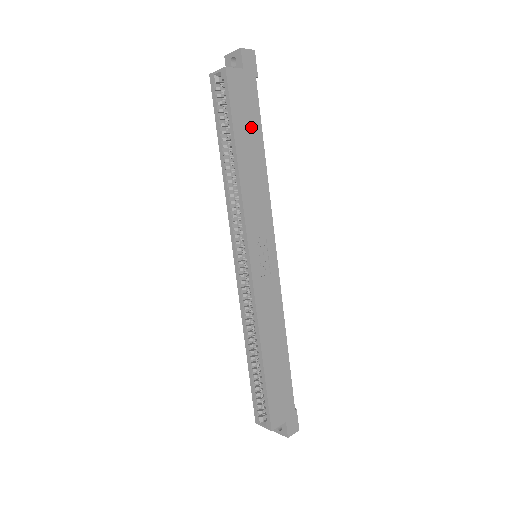
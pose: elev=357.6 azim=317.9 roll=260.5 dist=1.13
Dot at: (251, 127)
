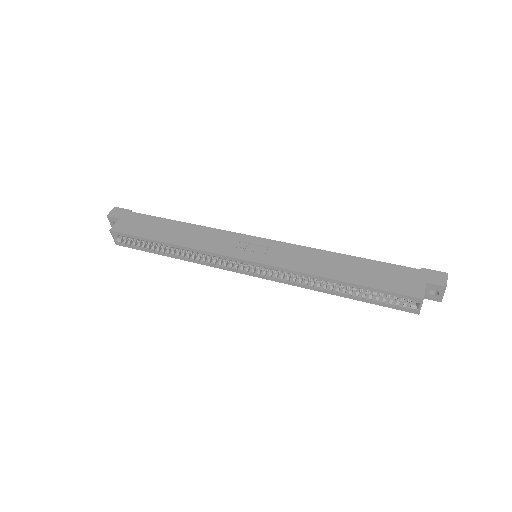
Dot at: (157, 226)
